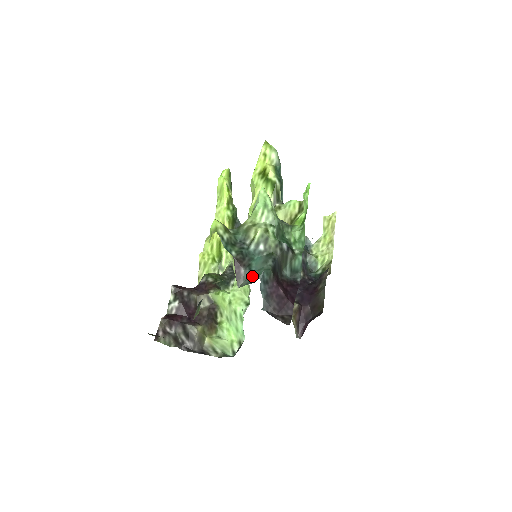
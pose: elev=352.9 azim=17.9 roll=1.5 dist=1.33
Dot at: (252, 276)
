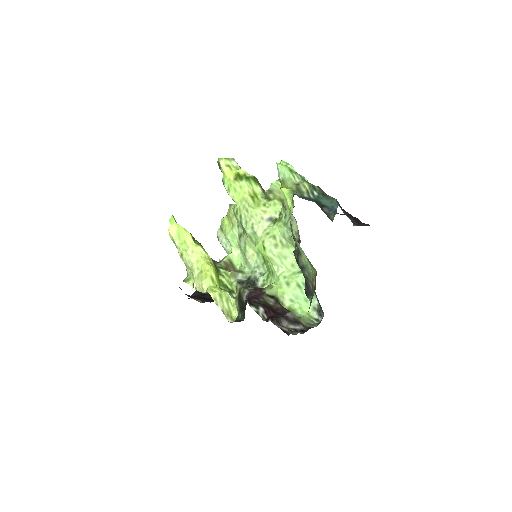
Dot at: (332, 209)
